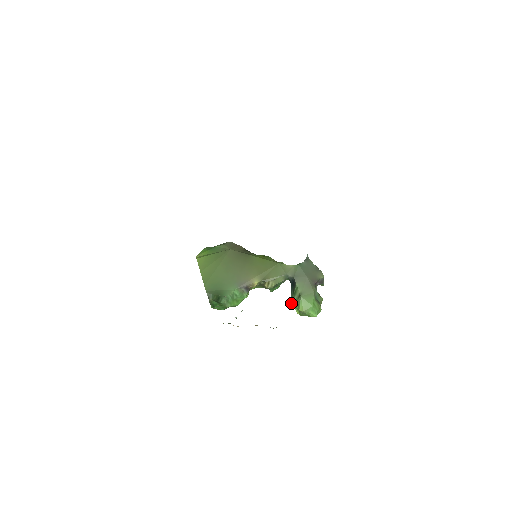
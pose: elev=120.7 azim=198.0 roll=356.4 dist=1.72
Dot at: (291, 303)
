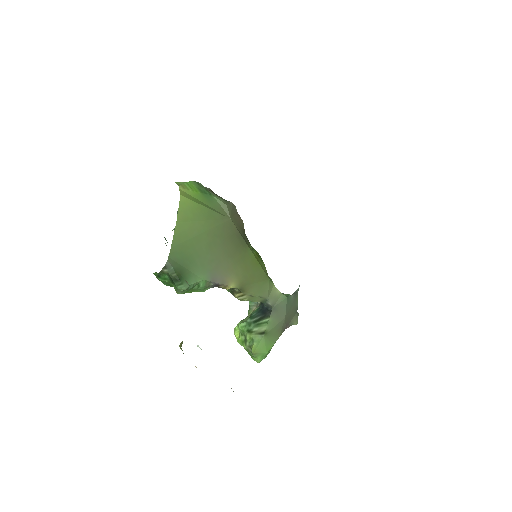
Dot at: (242, 326)
